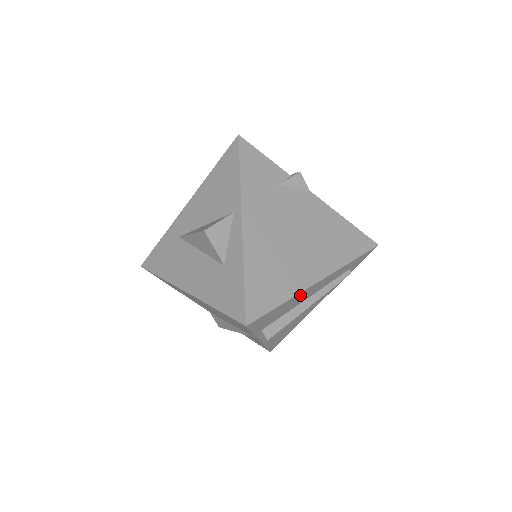
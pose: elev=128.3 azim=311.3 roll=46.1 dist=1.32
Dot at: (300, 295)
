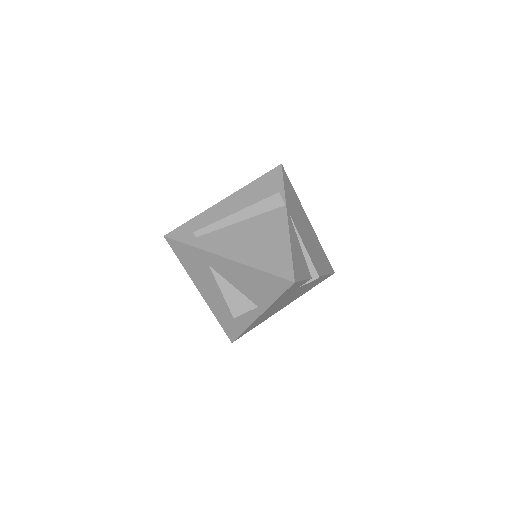
Dot at: occluded
